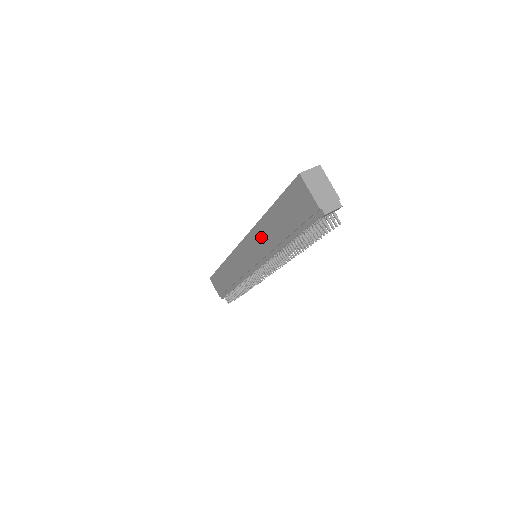
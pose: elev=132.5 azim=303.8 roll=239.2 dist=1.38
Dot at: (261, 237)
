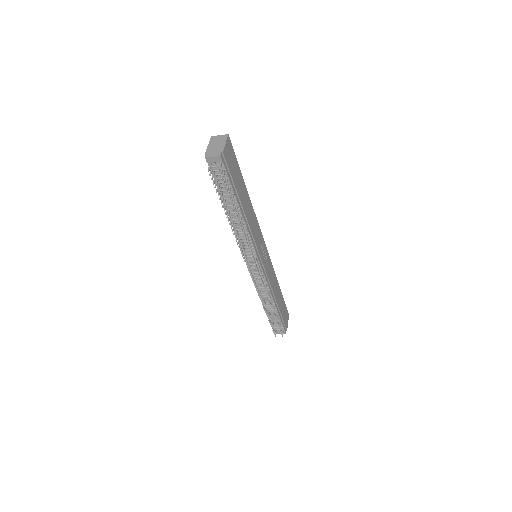
Dot at: occluded
